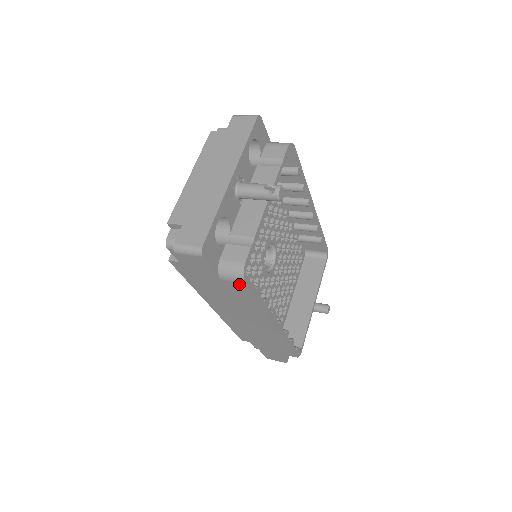
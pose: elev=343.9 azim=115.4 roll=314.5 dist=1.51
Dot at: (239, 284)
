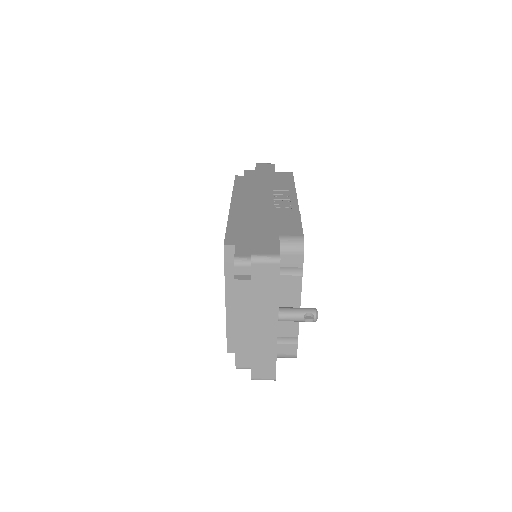
Dot at: occluded
